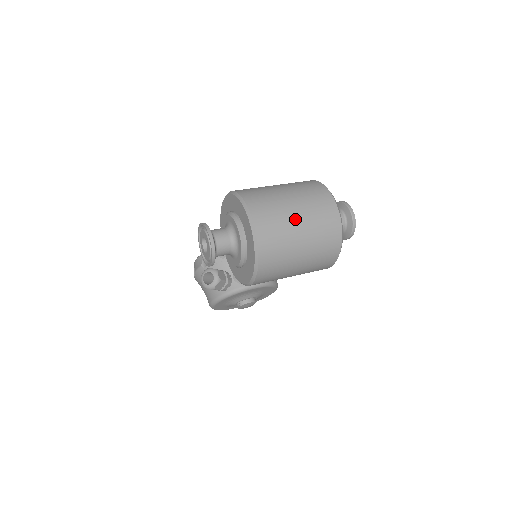
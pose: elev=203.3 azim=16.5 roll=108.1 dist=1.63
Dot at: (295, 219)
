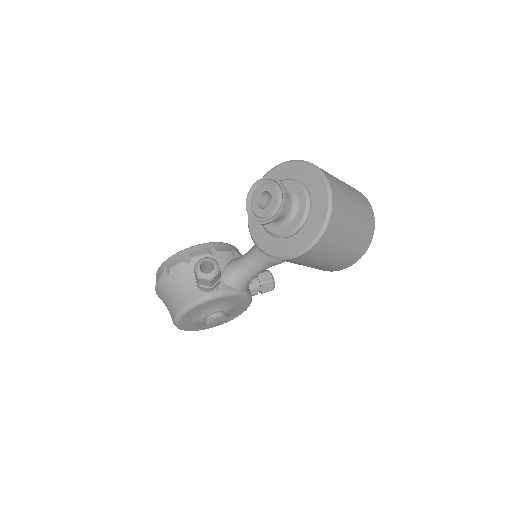
Dot at: (351, 198)
